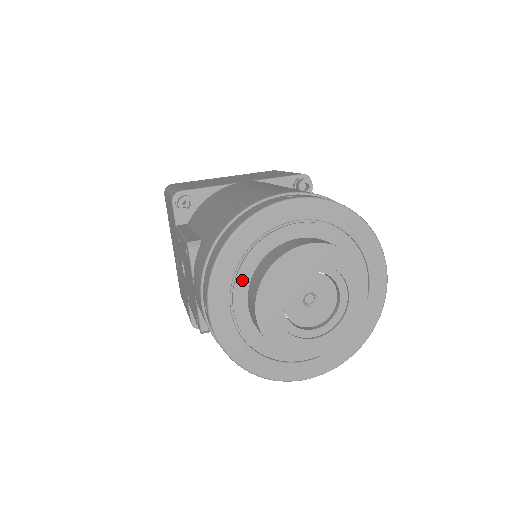
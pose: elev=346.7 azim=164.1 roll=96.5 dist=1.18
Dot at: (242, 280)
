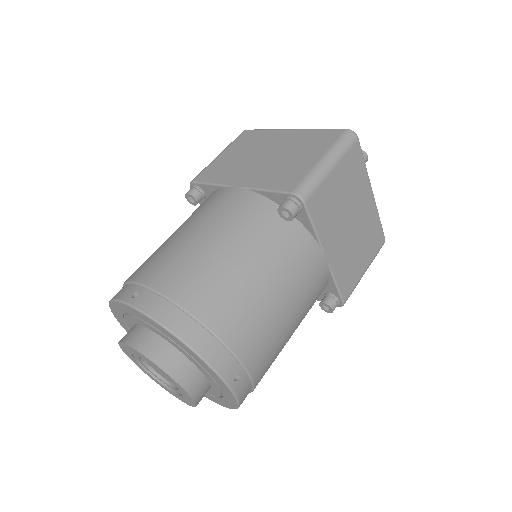
Dot at: occluded
